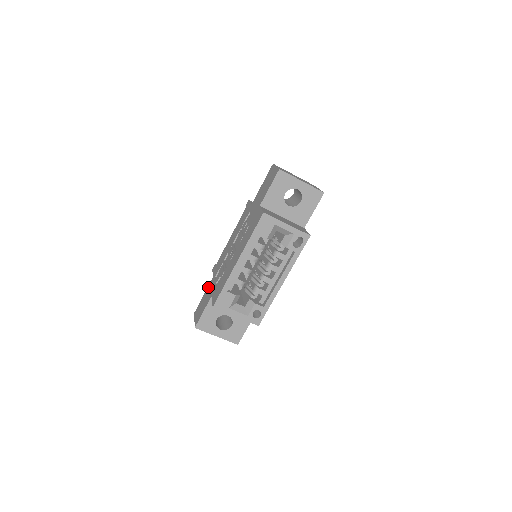
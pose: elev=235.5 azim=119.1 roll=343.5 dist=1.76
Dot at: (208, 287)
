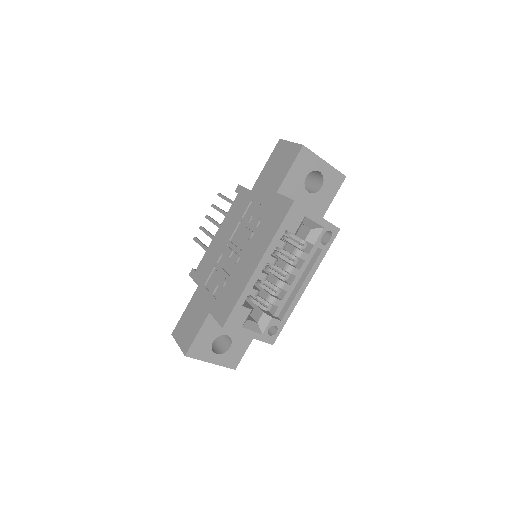
Dot at: (192, 299)
